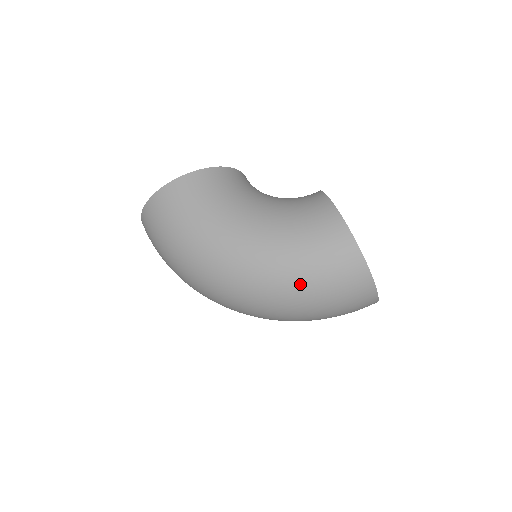
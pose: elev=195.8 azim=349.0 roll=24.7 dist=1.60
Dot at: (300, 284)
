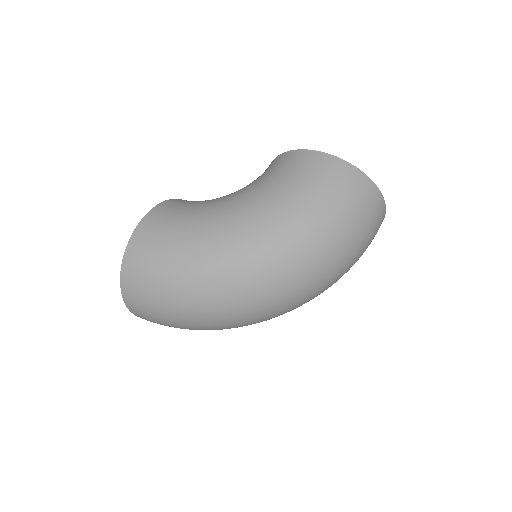
Dot at: (319, 218)
